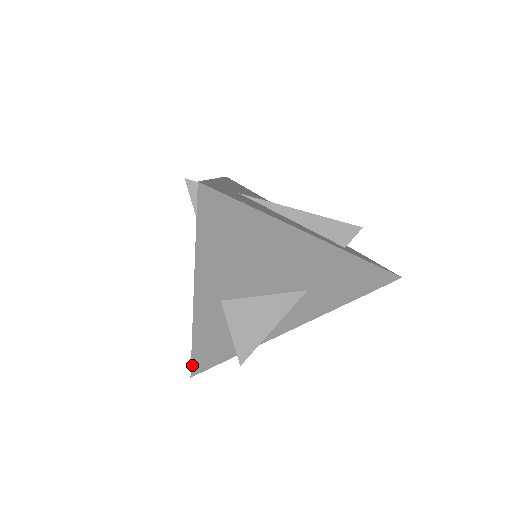
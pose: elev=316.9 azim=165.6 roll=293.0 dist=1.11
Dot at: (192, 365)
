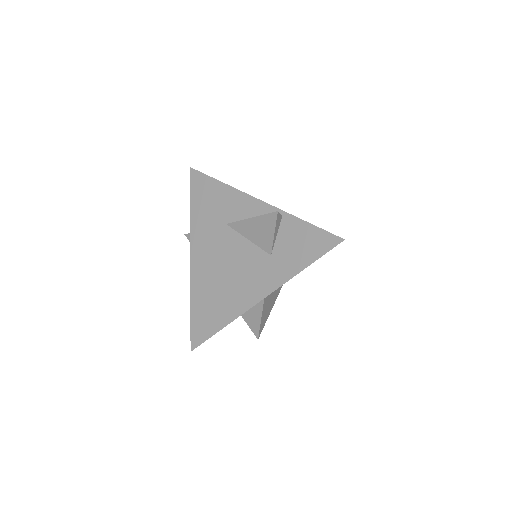
Dot at: occluded
